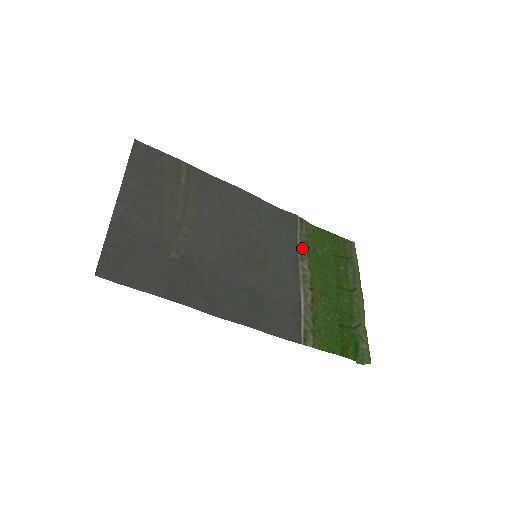
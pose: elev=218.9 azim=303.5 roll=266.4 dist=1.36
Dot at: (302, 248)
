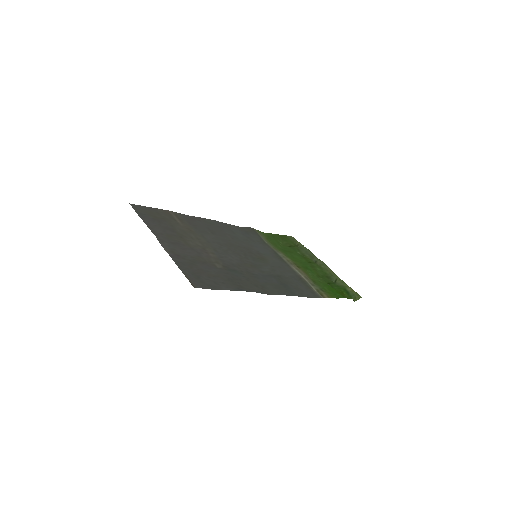
Dot at: (272, 246)
